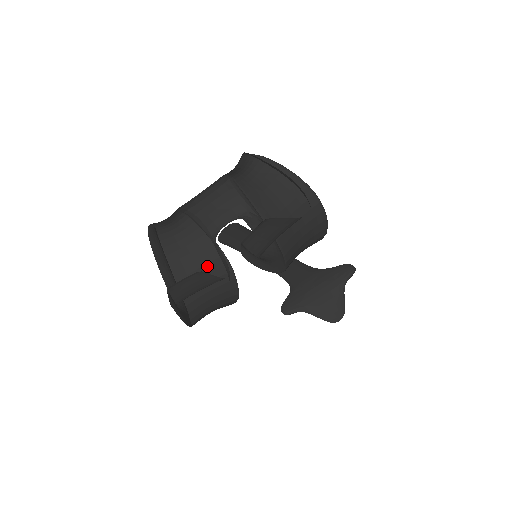
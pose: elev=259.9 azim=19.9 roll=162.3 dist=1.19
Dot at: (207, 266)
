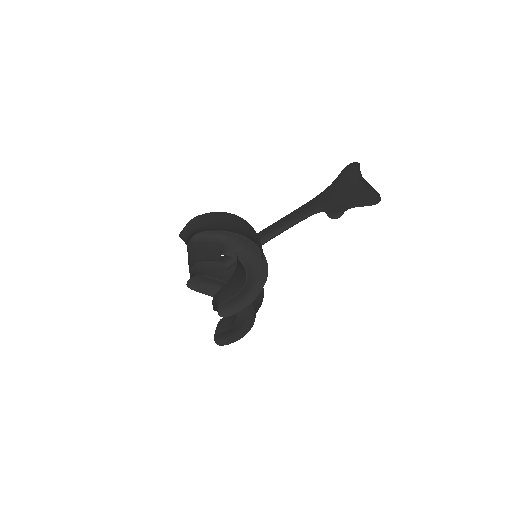
Dot at: occluded
